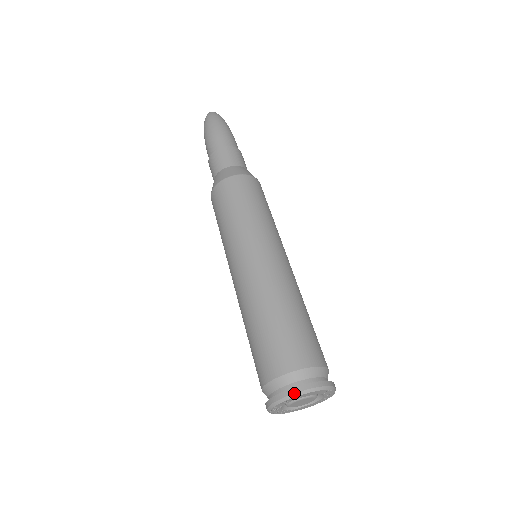
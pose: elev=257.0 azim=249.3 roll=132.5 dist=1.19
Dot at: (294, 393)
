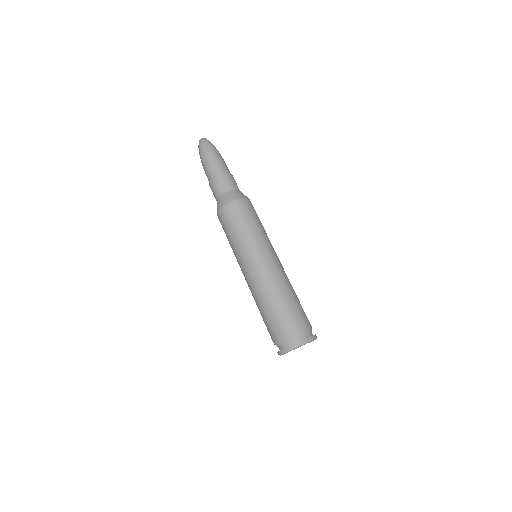
Dot at: (301, 344)
